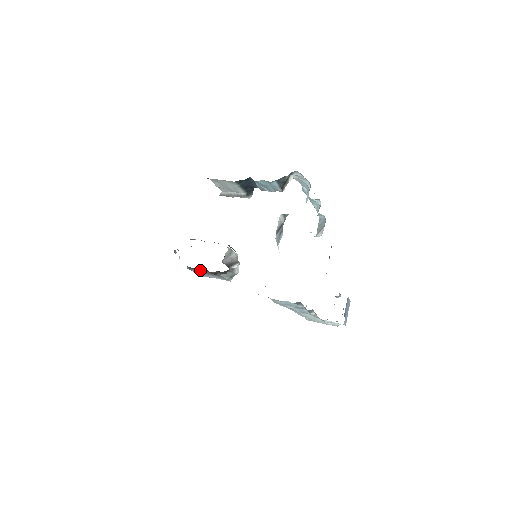
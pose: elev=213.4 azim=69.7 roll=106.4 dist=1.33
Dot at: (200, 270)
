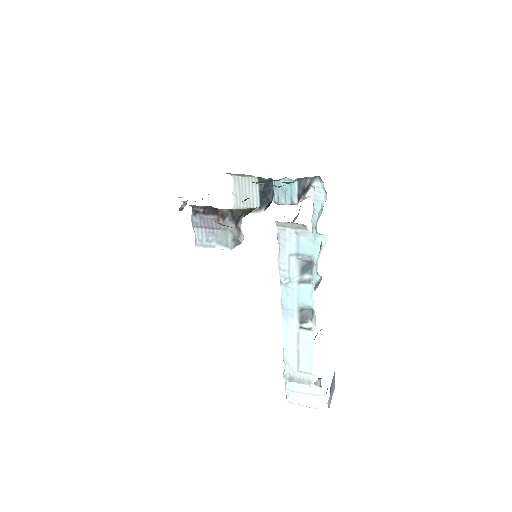
Dot at: (208, 213)
